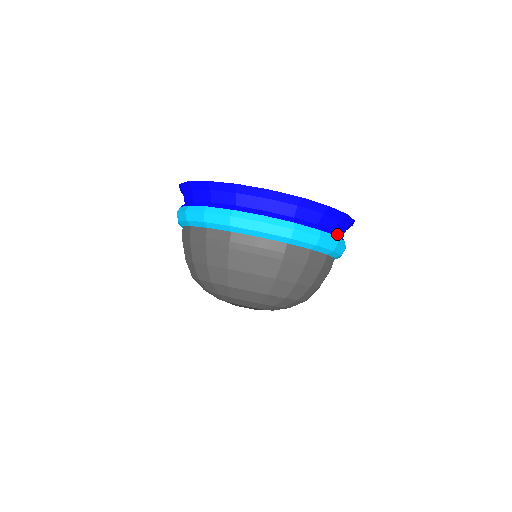
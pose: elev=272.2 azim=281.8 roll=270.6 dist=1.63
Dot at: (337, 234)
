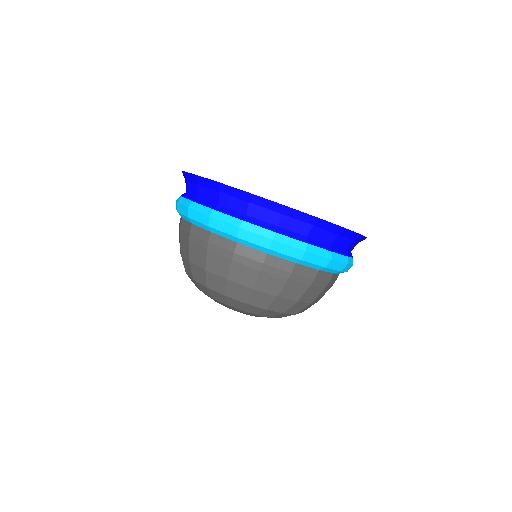
Dot at: (313, 241)
